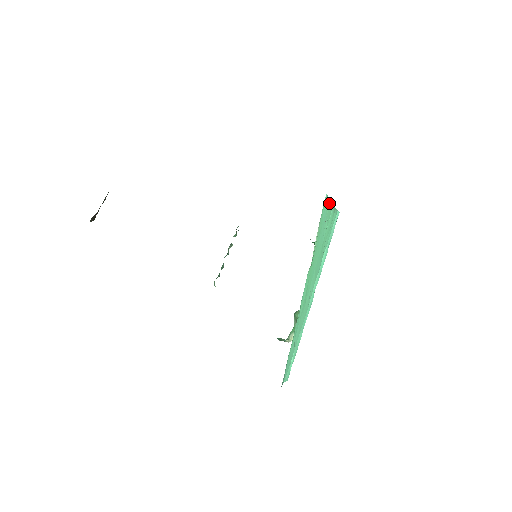
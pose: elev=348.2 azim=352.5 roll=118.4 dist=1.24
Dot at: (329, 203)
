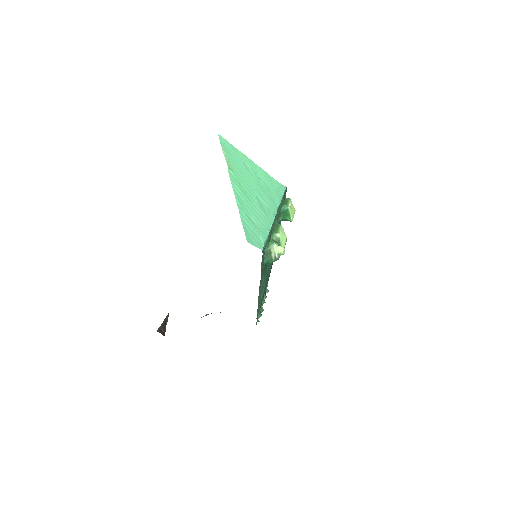
Dot at: (239, 152)
